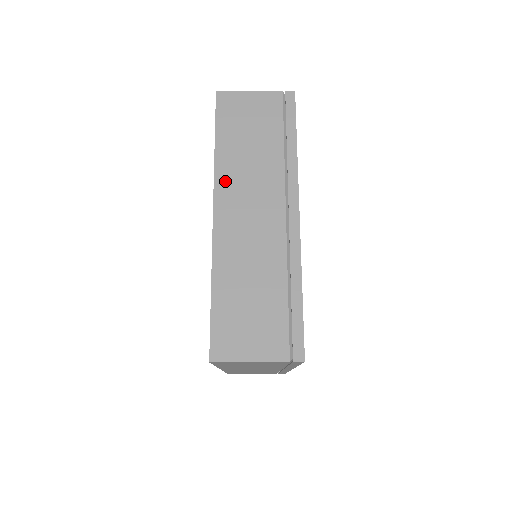
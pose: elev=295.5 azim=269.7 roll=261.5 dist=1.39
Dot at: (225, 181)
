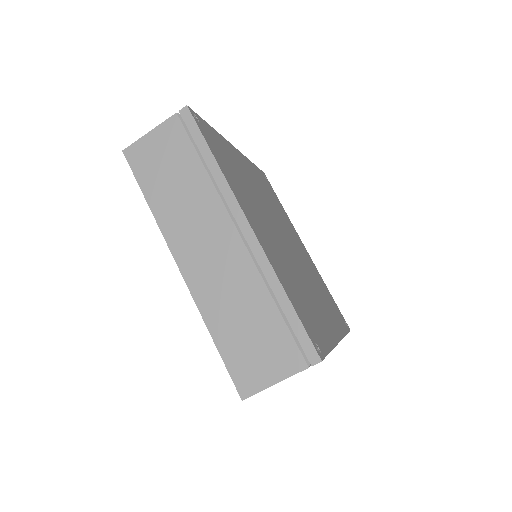
Dot at: (172, 232)
